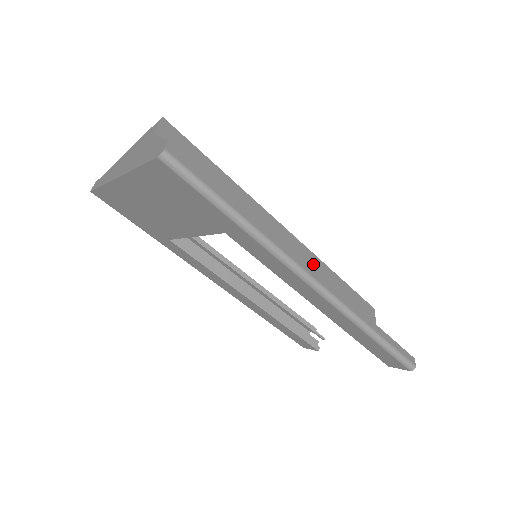
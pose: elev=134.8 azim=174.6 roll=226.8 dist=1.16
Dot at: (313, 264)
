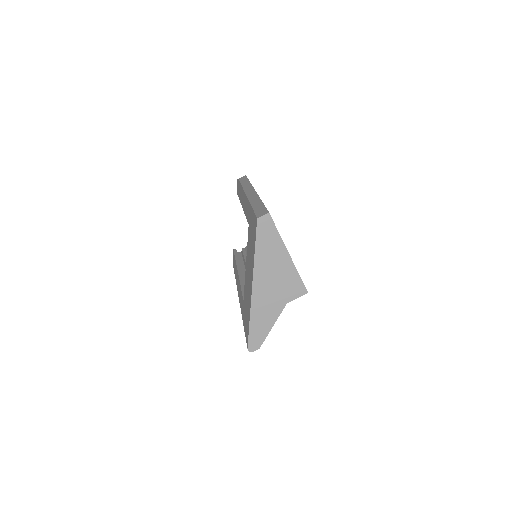
Dot at: occluded
